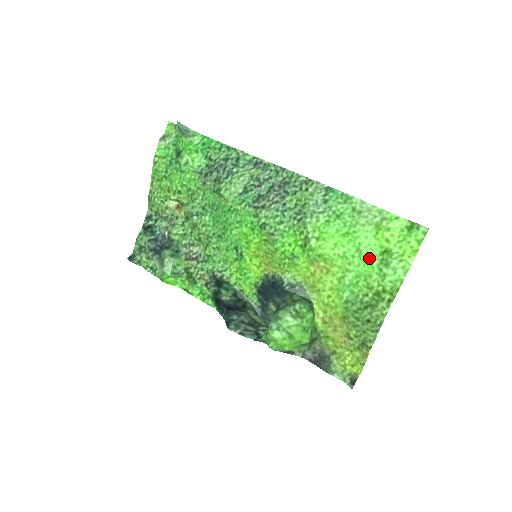
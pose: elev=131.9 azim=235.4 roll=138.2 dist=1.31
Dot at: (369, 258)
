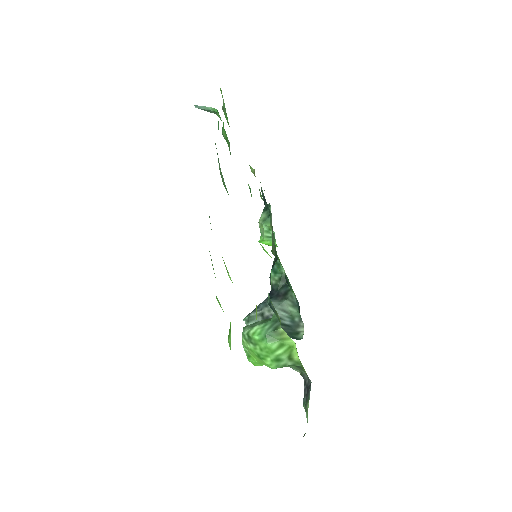
Dot at: occluded
